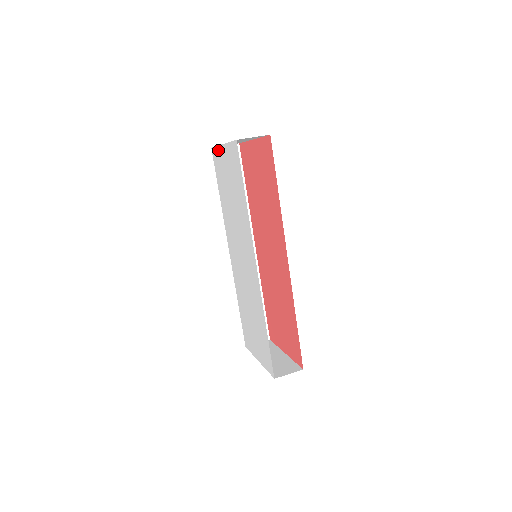
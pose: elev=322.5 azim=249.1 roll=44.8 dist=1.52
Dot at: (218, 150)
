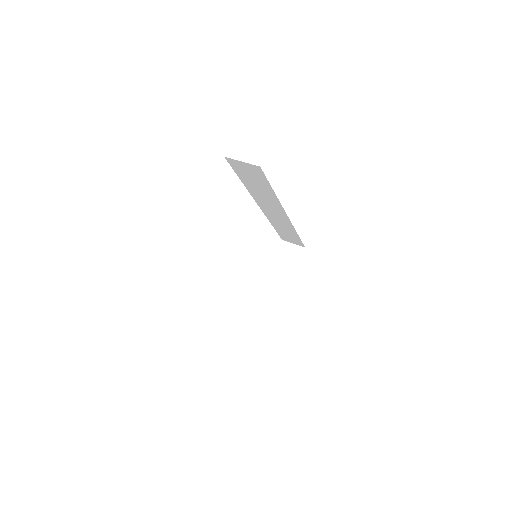
Dot at: occluded
